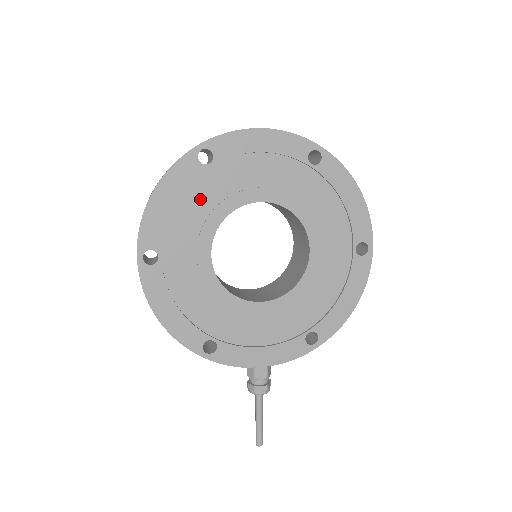
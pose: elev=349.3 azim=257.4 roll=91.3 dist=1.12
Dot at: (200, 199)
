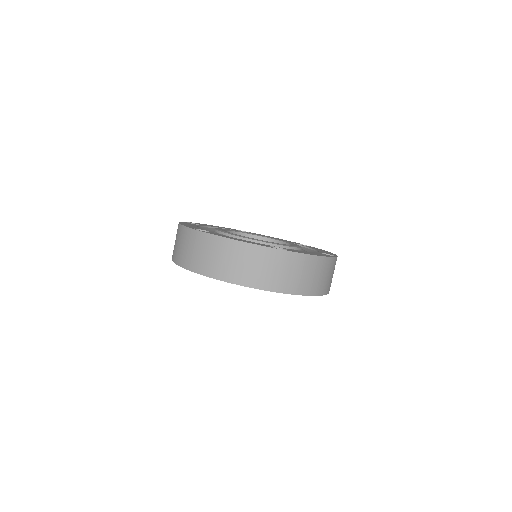
Dot at: occluded
